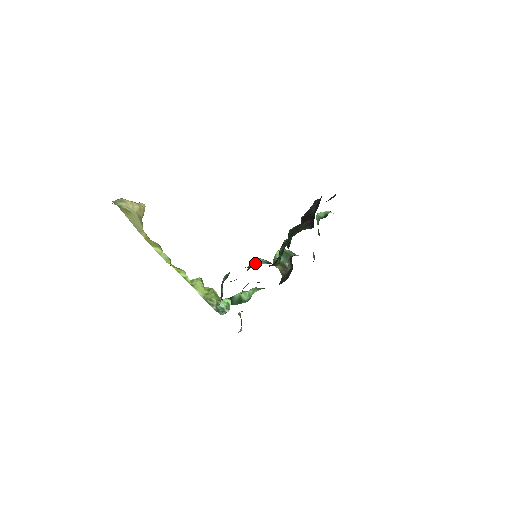
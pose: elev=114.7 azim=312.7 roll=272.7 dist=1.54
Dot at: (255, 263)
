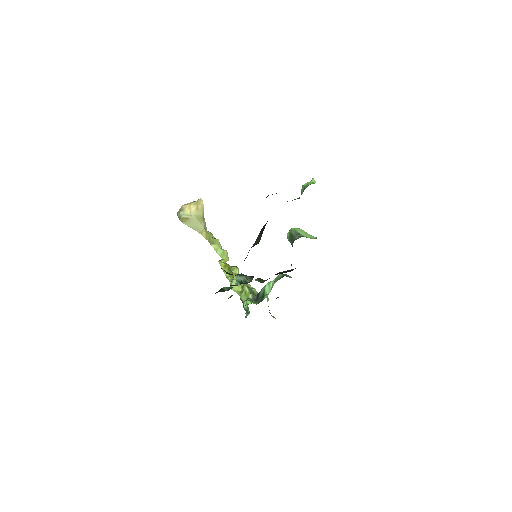
Dot at: (236, 281)
